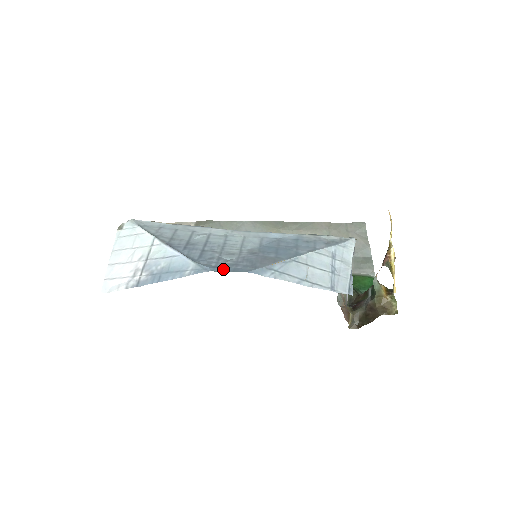
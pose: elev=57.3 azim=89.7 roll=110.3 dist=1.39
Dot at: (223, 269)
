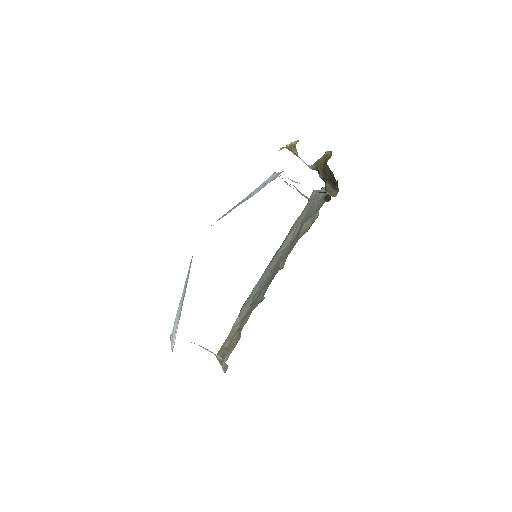
Dot at: occluded
